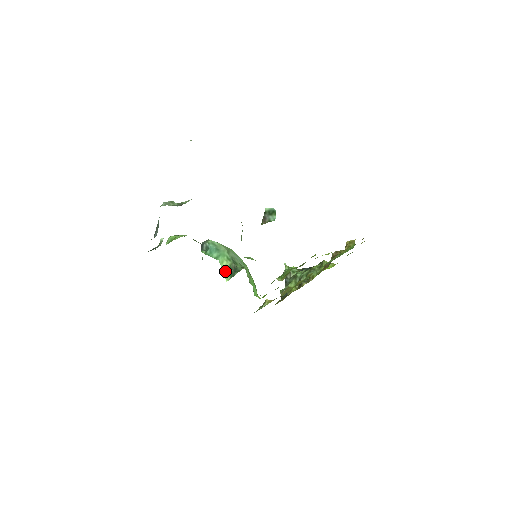
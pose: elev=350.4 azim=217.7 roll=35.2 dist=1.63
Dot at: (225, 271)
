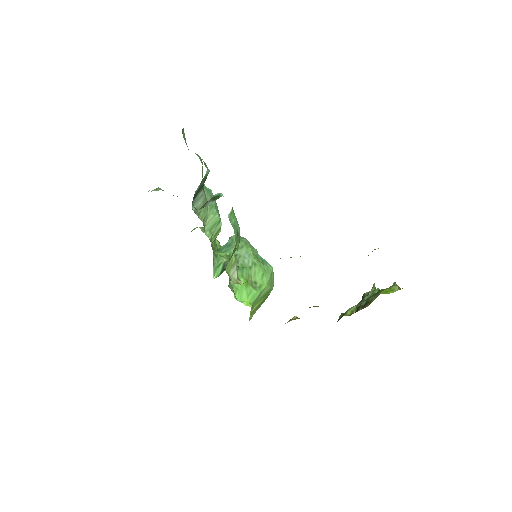
Dot at: (219, 267)
